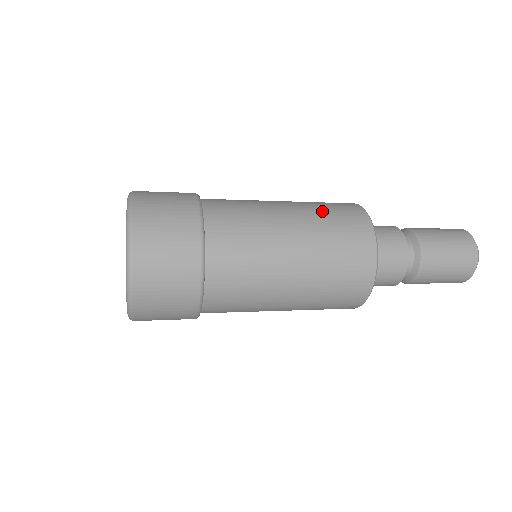
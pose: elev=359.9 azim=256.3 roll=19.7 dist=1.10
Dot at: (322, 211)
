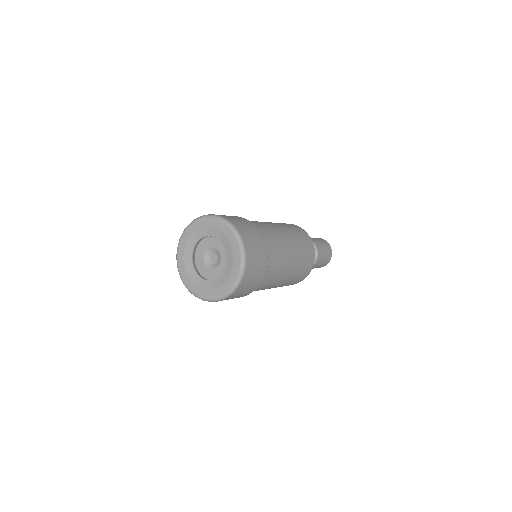
Dot at: (285, 225)
